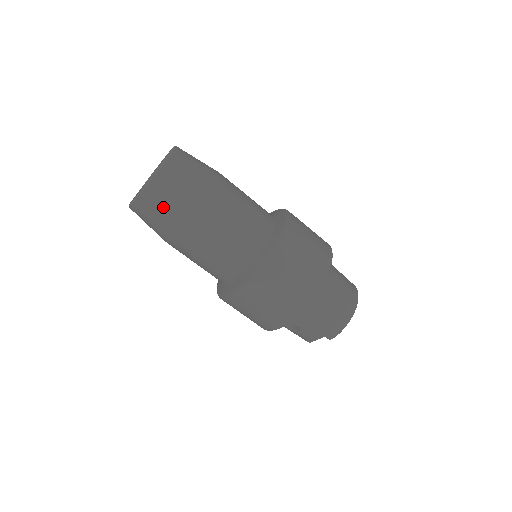
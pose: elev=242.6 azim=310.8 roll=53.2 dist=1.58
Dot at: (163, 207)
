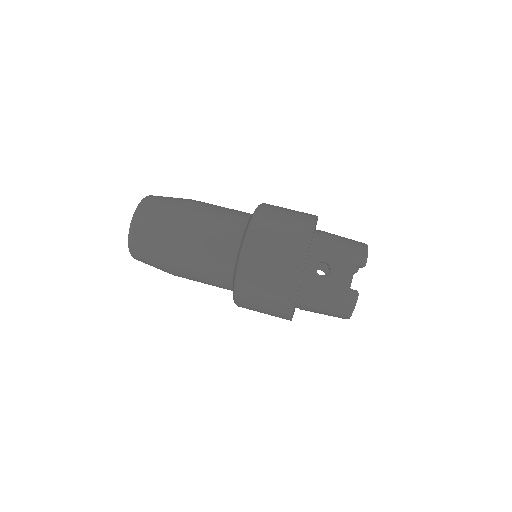
Dot at: (159, 206)
